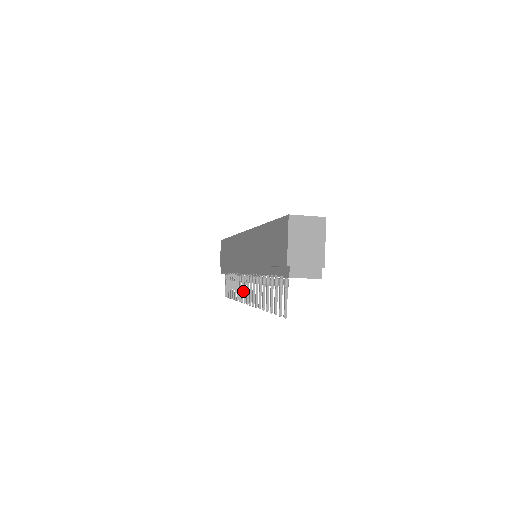
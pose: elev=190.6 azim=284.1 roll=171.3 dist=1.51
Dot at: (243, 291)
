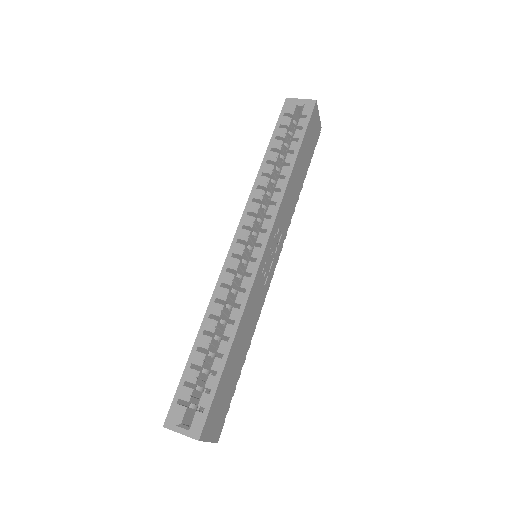
Dot at: occluded
